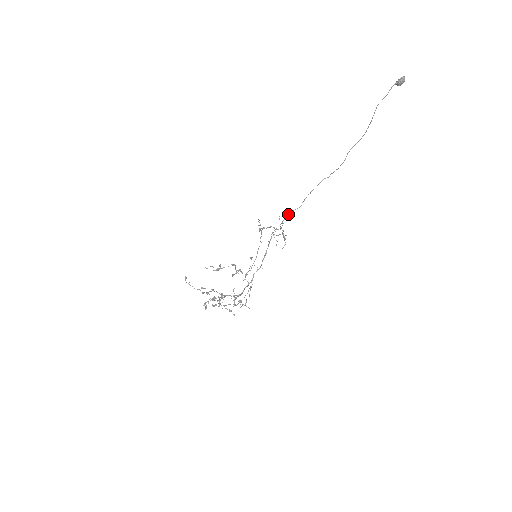
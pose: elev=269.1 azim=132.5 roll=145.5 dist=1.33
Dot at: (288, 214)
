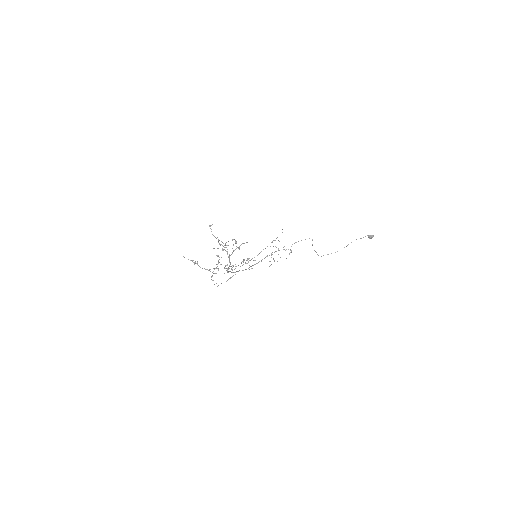
Dot at: occluded
